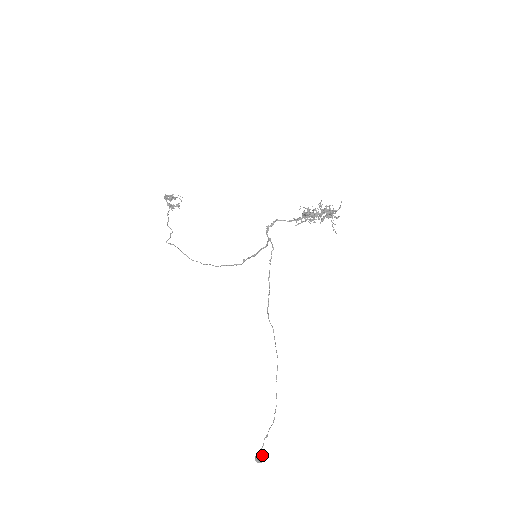
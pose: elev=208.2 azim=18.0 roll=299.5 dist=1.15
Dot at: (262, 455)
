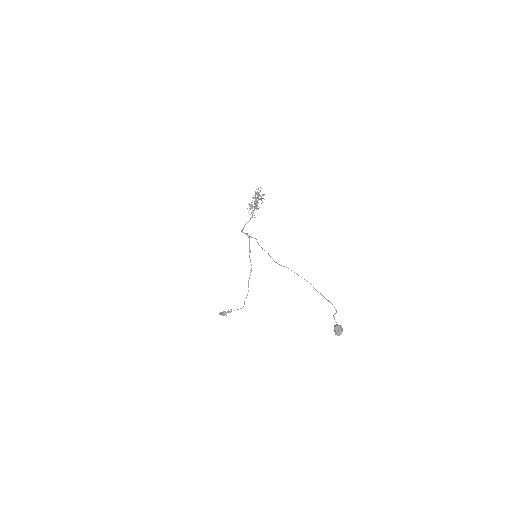
Dot at: (336, 325)
